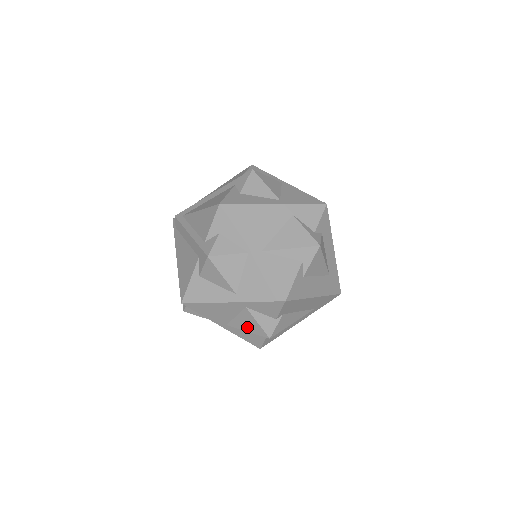
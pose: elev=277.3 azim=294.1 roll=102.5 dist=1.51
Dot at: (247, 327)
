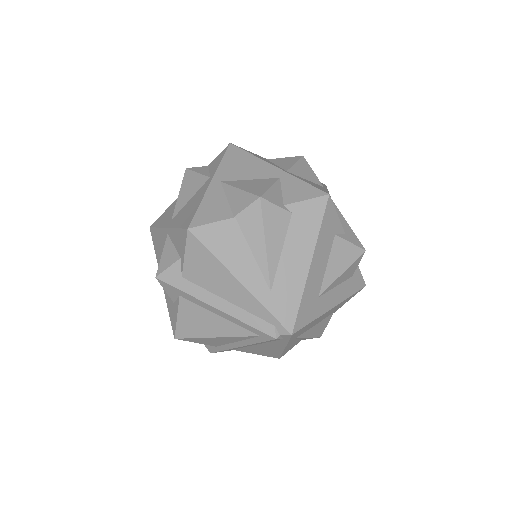
Dot at: (247, 187)
